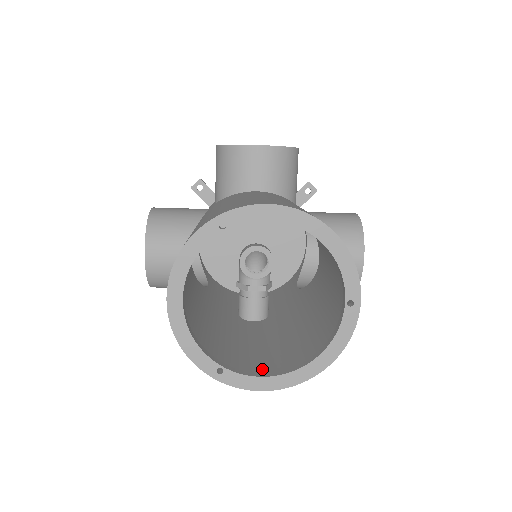
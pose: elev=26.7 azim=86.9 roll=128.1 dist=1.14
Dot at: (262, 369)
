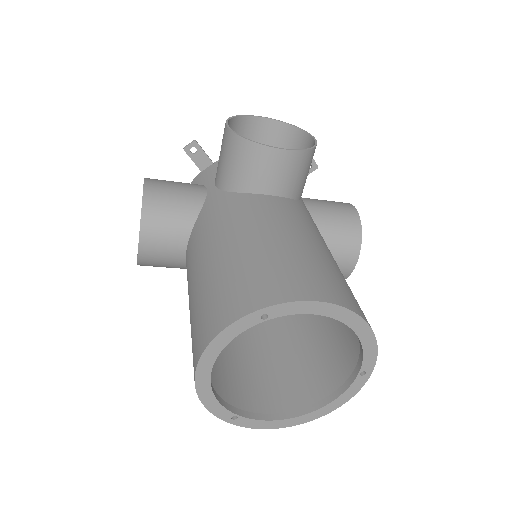
Dot at: (263, 395)
